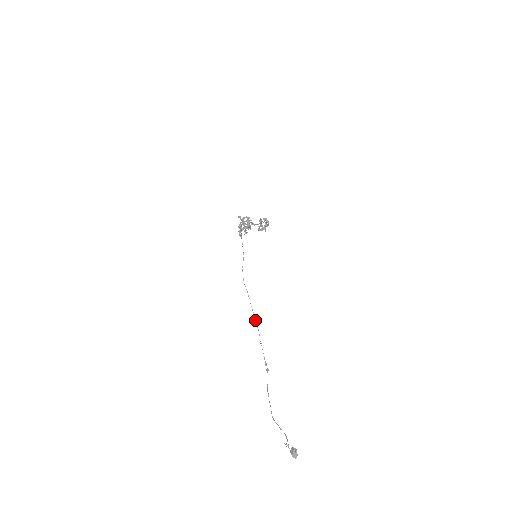
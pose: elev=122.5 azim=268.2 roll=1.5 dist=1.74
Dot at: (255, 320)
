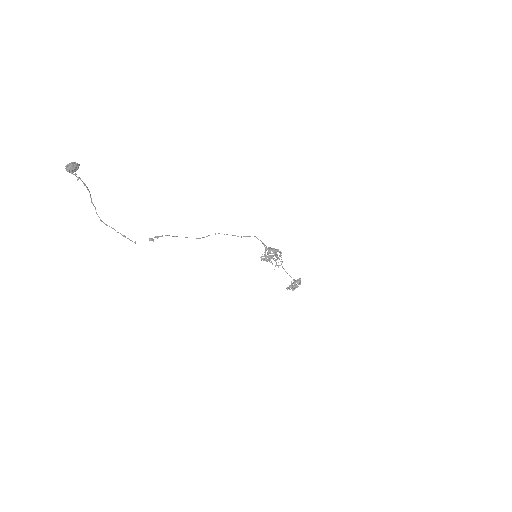
Dot at: occluded
